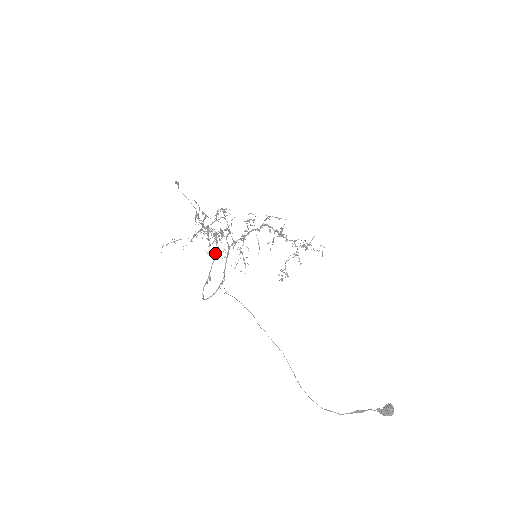
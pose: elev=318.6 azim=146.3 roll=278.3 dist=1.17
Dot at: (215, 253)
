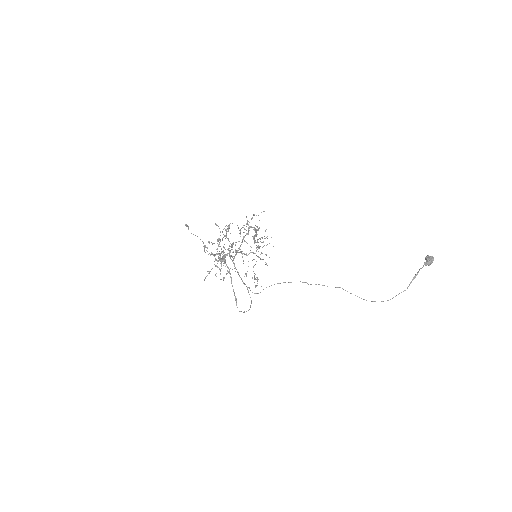
Dot at: (224, 277)
